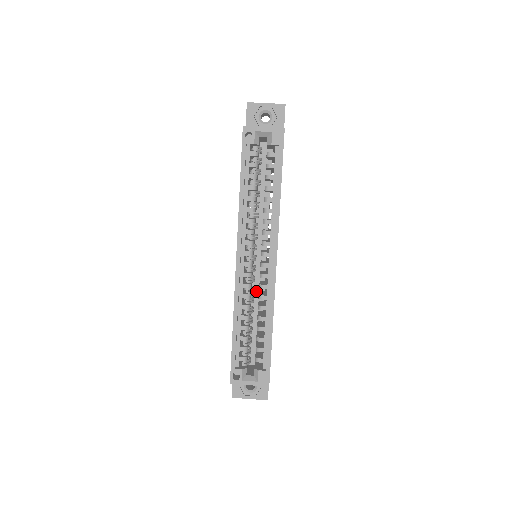
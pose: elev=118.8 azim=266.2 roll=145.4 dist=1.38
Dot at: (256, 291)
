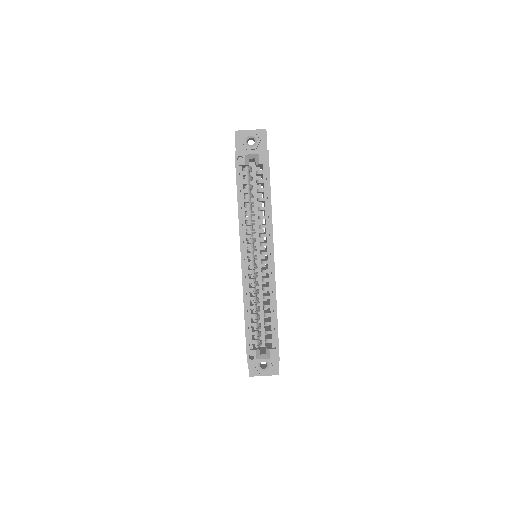
Dot at: (259, 285)
